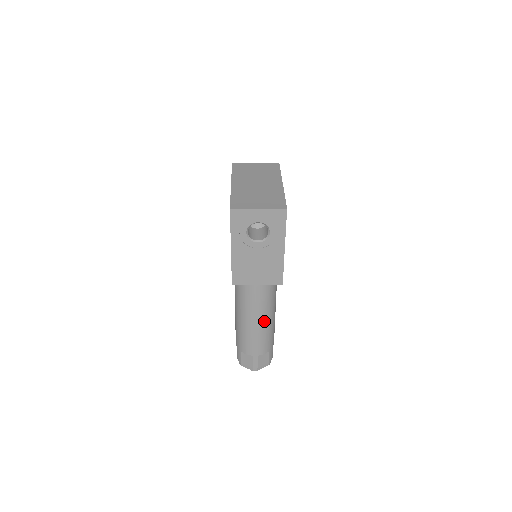
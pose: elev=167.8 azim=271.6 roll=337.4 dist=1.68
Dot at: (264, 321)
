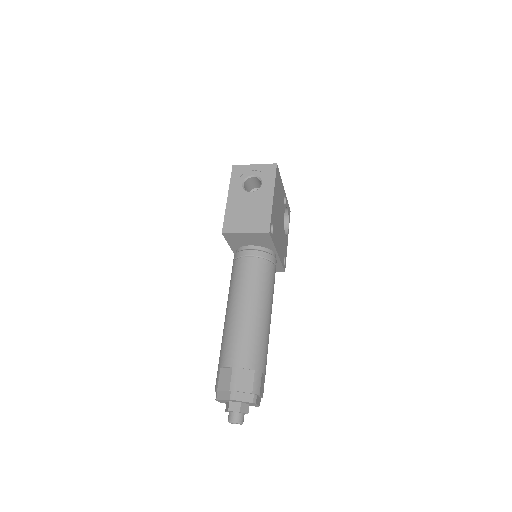
Dot at: (252, 314)
